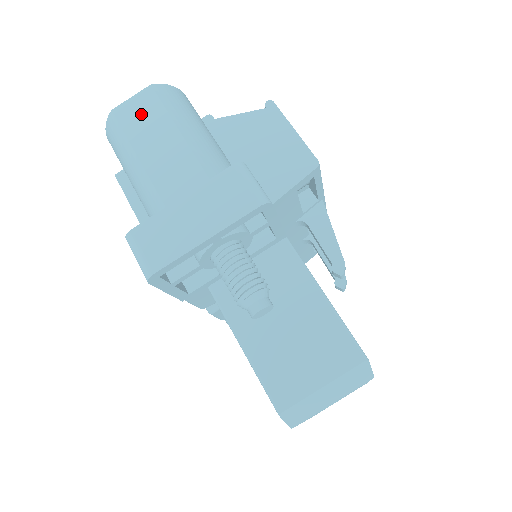
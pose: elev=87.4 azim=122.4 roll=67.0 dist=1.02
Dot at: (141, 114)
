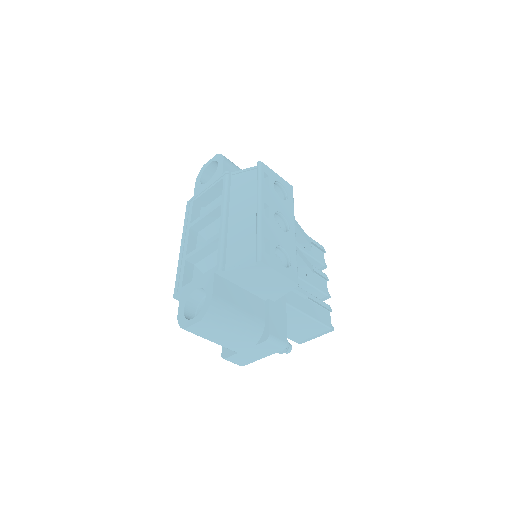
Dot at: (204, 330)
